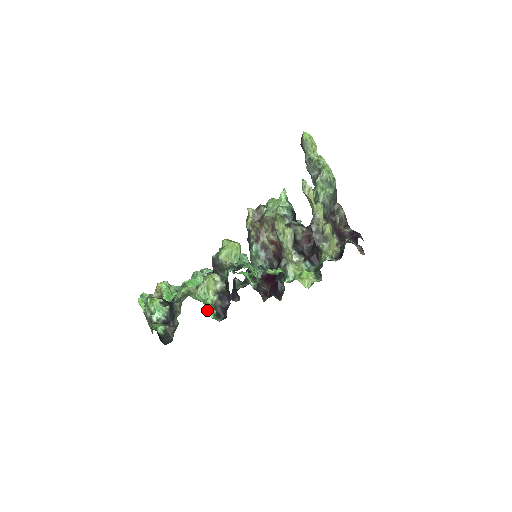
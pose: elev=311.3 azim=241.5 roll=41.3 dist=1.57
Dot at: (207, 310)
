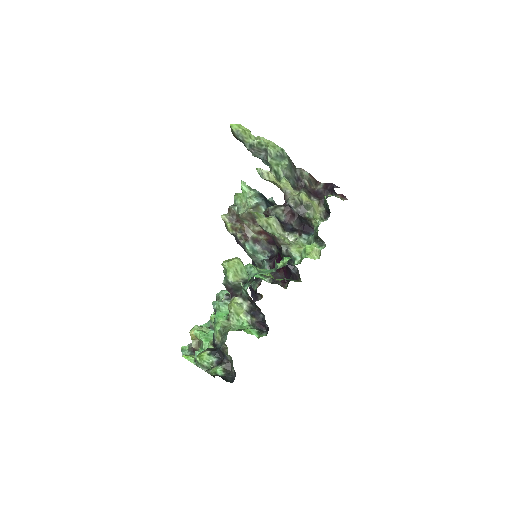
Dot at: occluded
